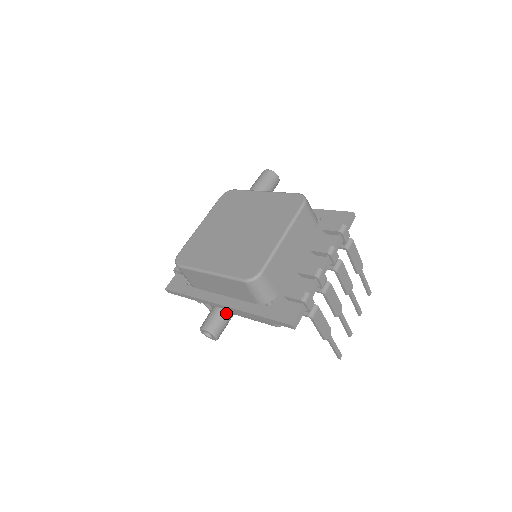
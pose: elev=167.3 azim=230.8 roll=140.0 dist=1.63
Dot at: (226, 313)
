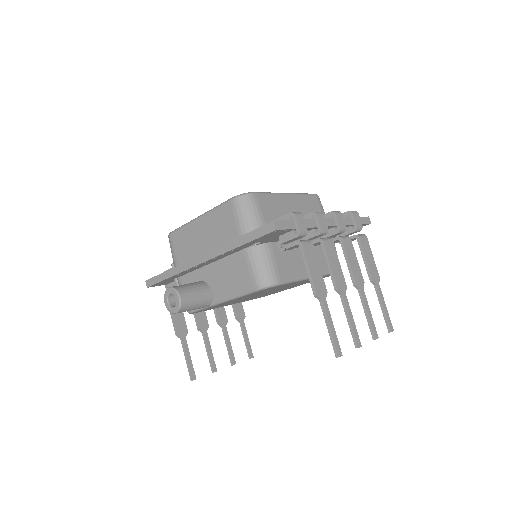
Dot at: (202, 287)
